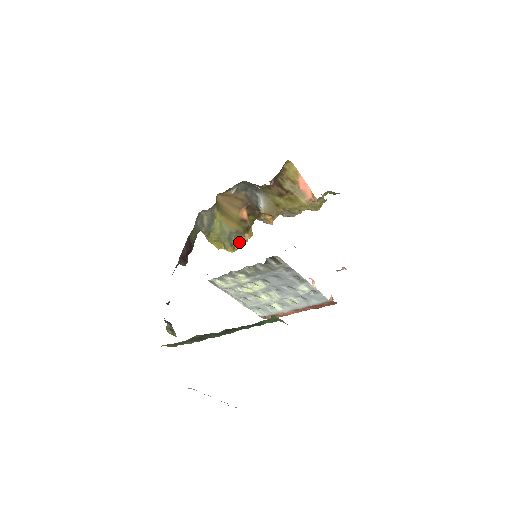
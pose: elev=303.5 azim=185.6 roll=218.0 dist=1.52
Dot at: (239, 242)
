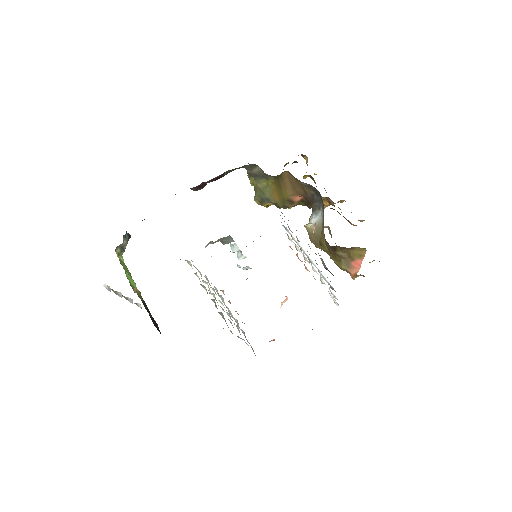
Dot at: (272, 204)
